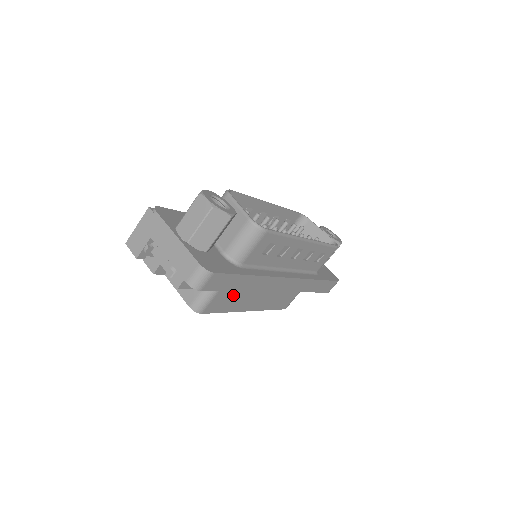
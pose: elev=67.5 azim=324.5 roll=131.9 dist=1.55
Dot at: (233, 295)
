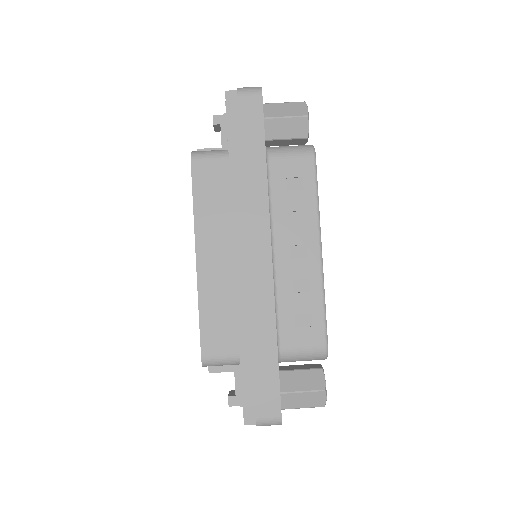
Dot at: (222, 192)
